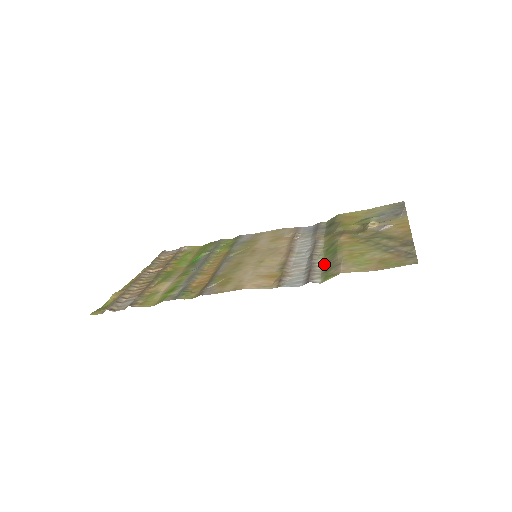
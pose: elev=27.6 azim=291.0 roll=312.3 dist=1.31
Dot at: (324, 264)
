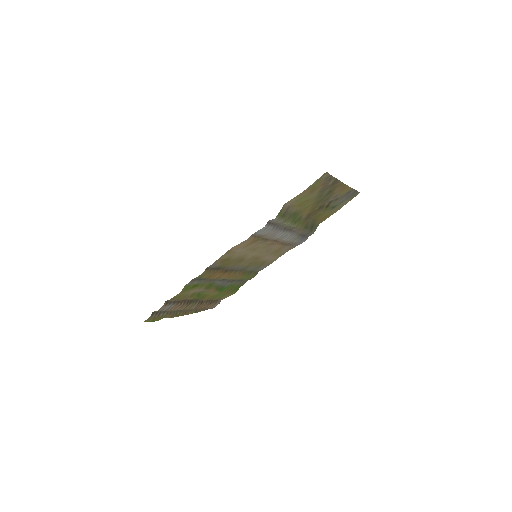
Dot at: (287, 221)
